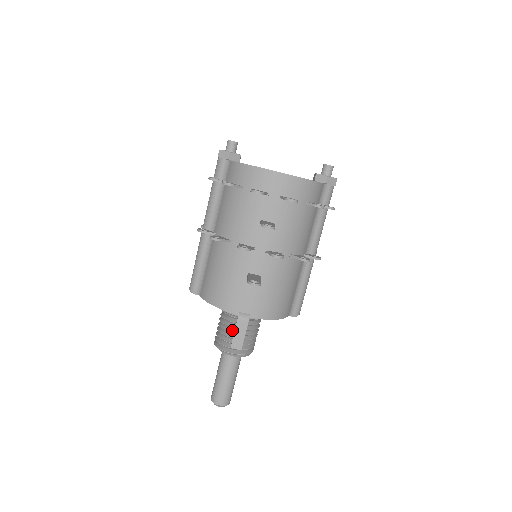
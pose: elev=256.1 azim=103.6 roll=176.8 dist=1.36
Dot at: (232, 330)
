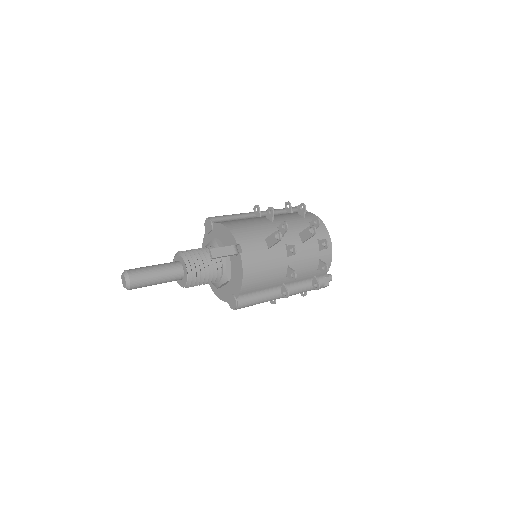
Dot at: (205, 256)
